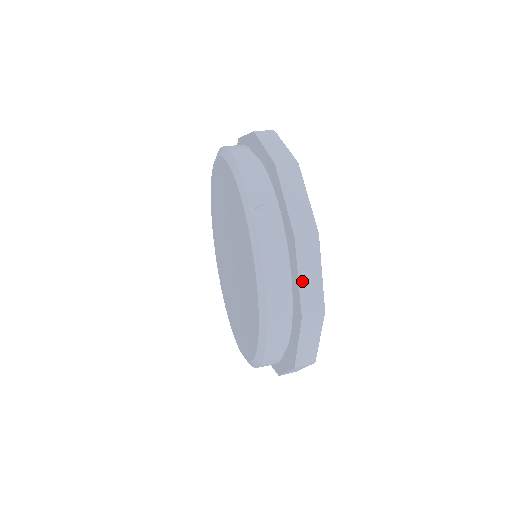
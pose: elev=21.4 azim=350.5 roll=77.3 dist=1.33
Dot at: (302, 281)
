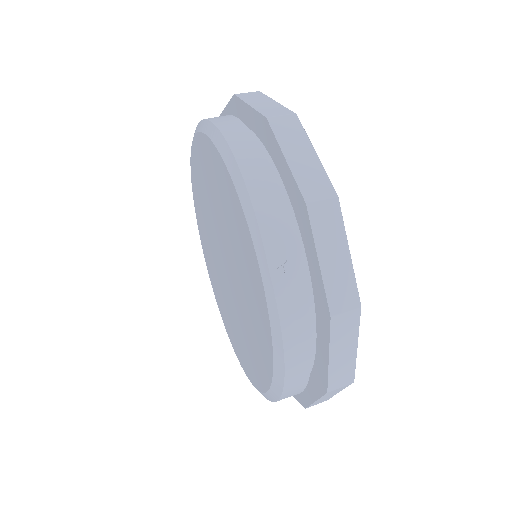
Dot at: (333, 359)
